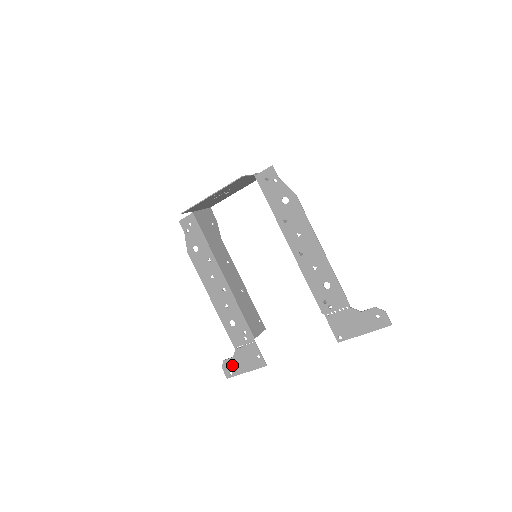
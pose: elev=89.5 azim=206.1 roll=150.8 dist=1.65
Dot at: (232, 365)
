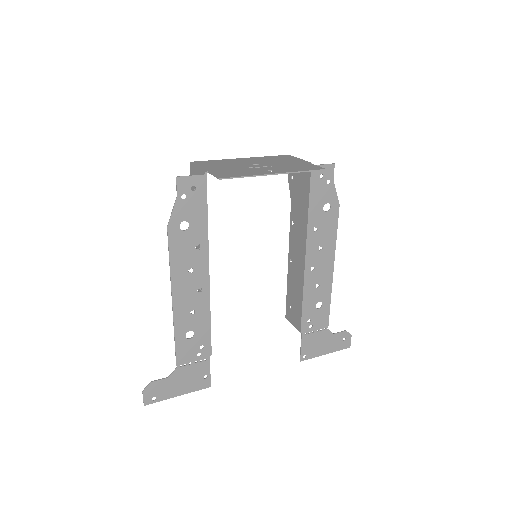
Dot at: (162, 388)
